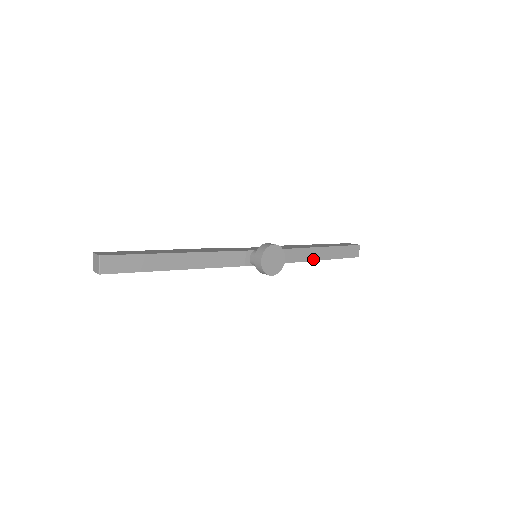
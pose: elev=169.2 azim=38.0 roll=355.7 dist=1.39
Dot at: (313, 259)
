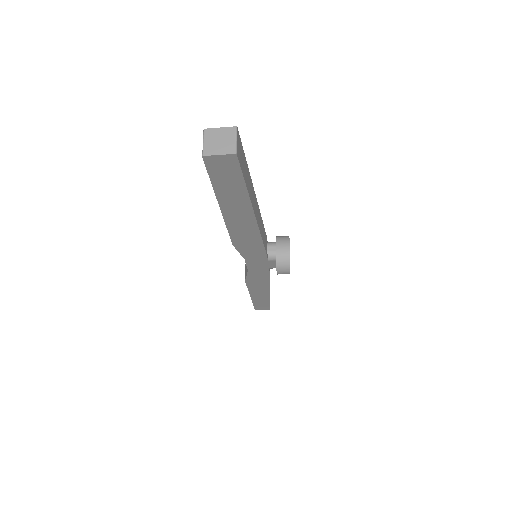
Dot at: (269, 288)
